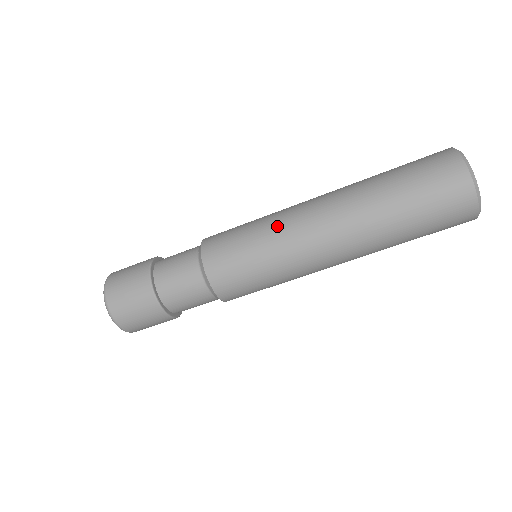
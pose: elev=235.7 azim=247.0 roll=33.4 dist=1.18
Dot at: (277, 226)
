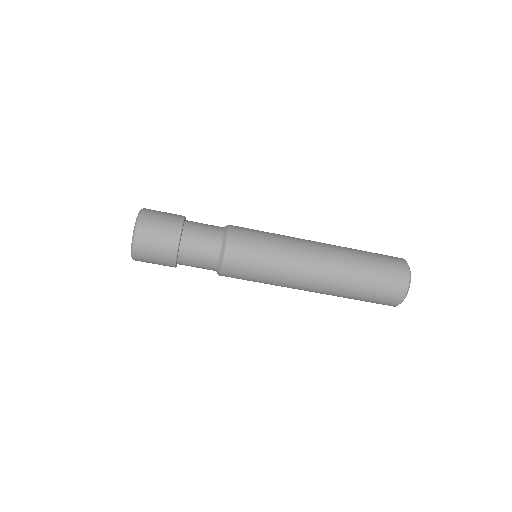
Dot at: (287, 236)
